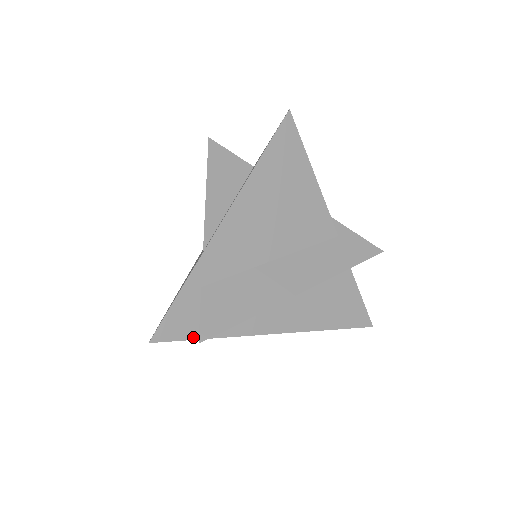
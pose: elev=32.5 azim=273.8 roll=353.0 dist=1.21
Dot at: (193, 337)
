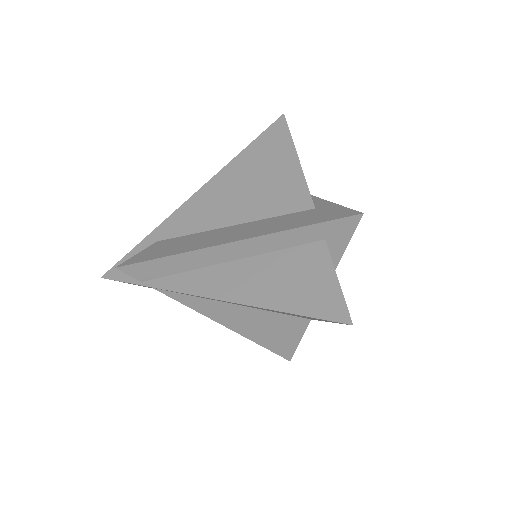
Dot at: (133, 281)
